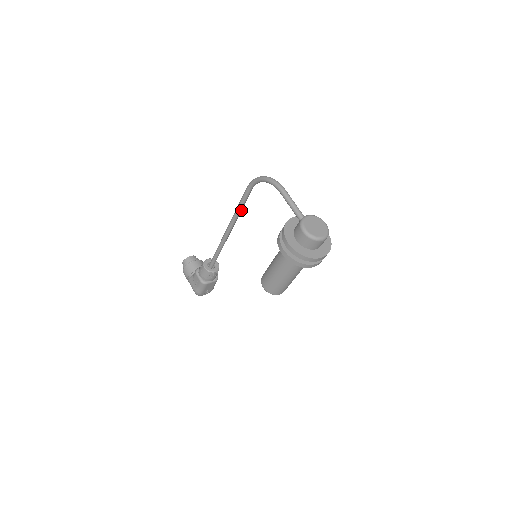
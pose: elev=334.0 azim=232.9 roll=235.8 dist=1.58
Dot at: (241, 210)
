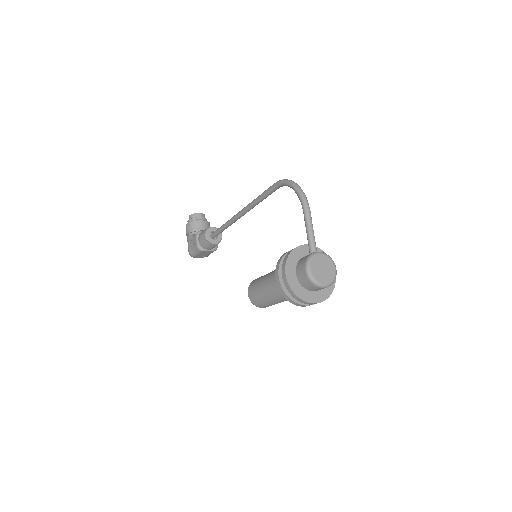
Dot at: (260, 201)
